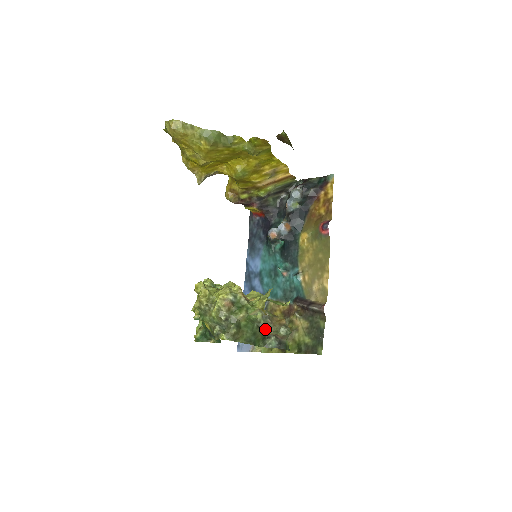
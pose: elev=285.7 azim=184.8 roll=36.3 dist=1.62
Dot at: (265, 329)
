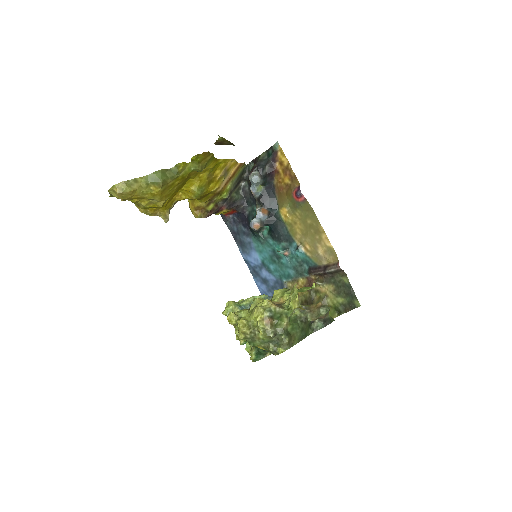
Dot at: (308, 319)
